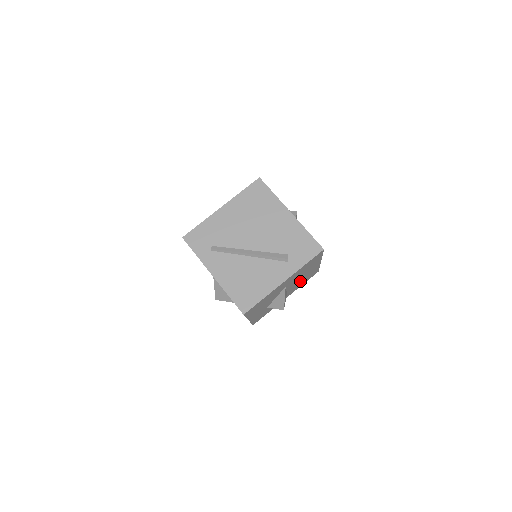
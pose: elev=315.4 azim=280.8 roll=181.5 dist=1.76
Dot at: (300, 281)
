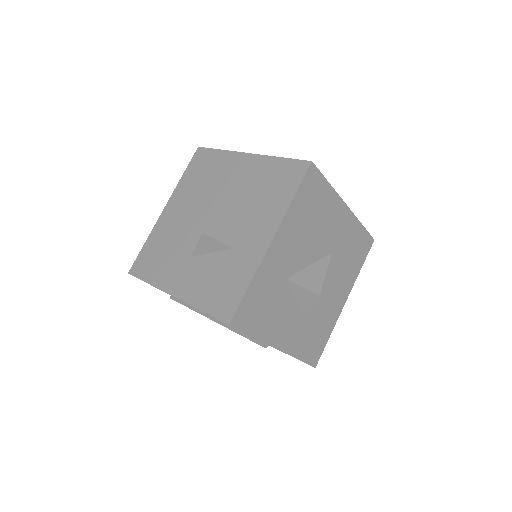
Dot at: occluded
